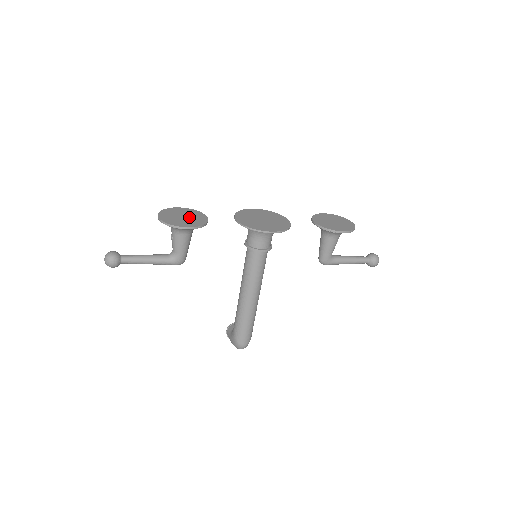
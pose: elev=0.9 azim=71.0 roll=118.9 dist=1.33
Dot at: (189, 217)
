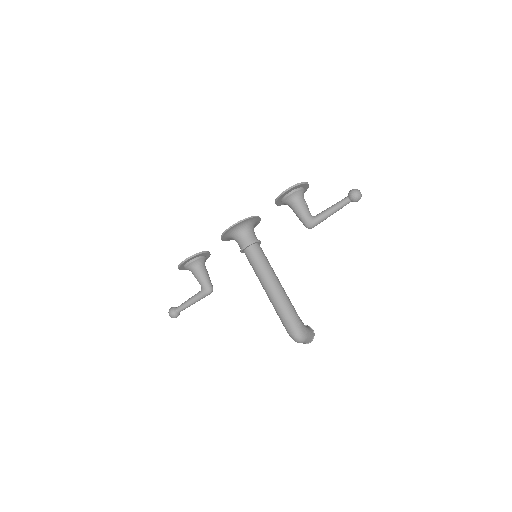
Dot at: occluded
